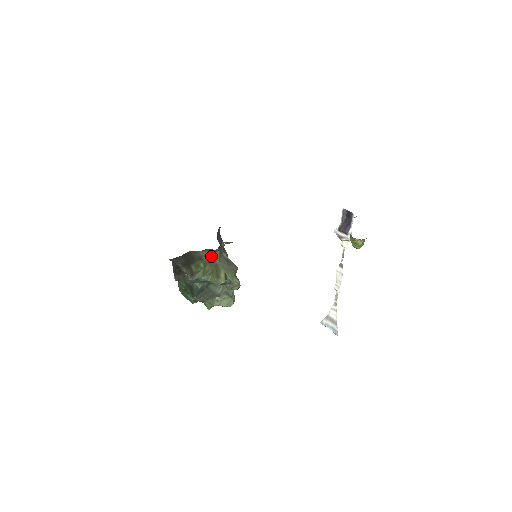
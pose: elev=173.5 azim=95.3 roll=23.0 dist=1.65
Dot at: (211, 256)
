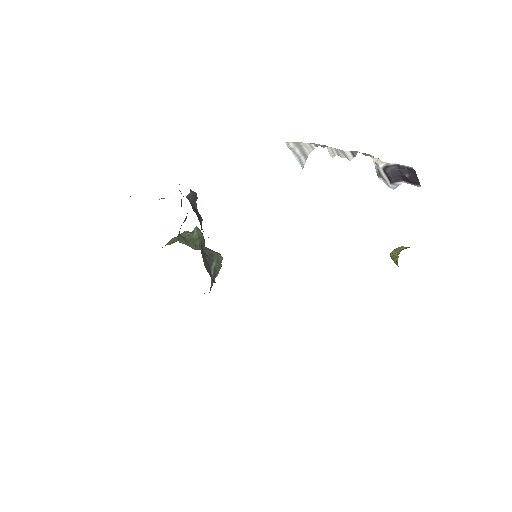
Dot at: occluded
